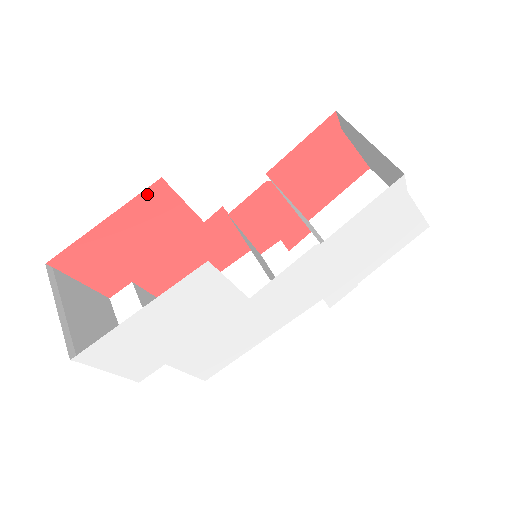
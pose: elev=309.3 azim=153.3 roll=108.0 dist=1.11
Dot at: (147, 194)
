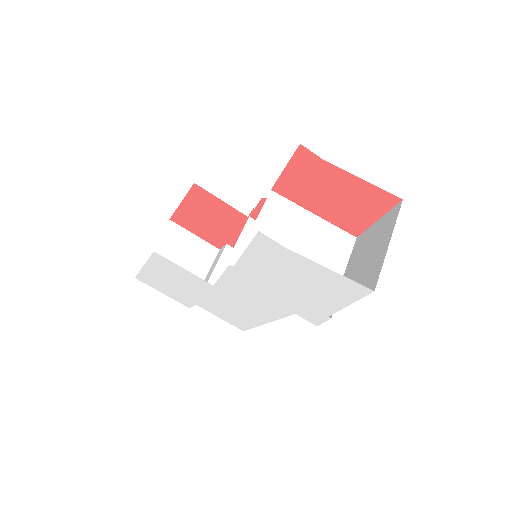
Dot at: (194, 192)
